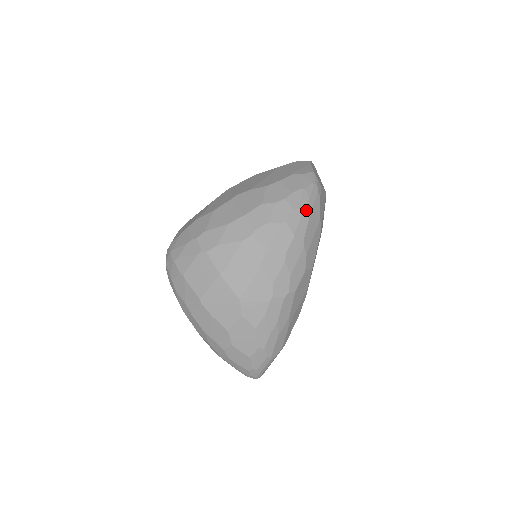
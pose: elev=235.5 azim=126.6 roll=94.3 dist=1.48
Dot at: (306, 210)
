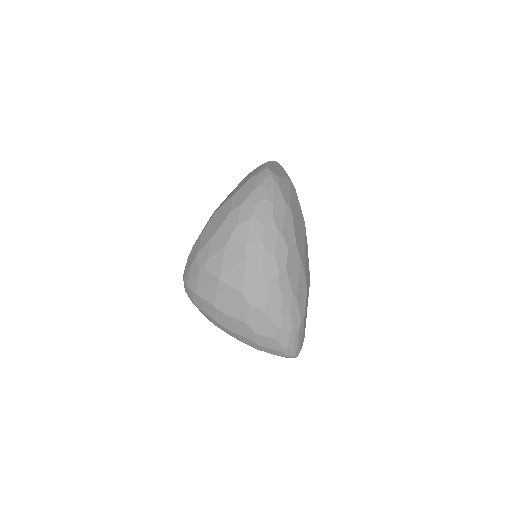
Dot at: (267, 200)
